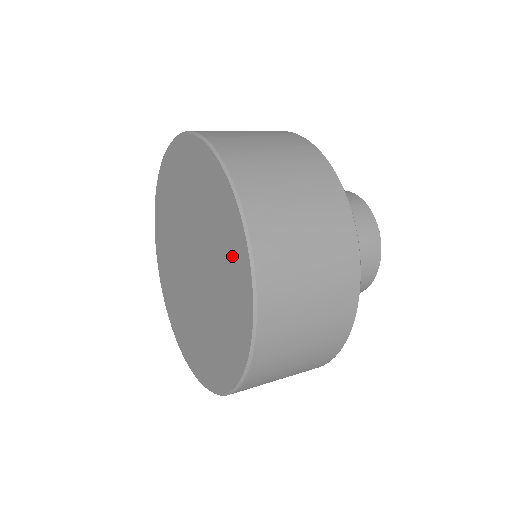
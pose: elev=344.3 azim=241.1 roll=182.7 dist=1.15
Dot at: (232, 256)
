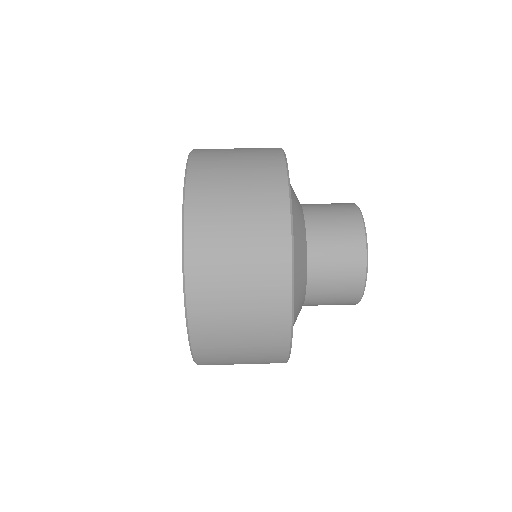
Dot at: occluded
